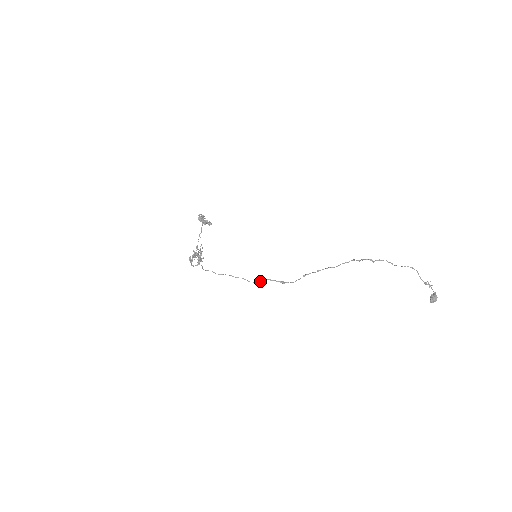
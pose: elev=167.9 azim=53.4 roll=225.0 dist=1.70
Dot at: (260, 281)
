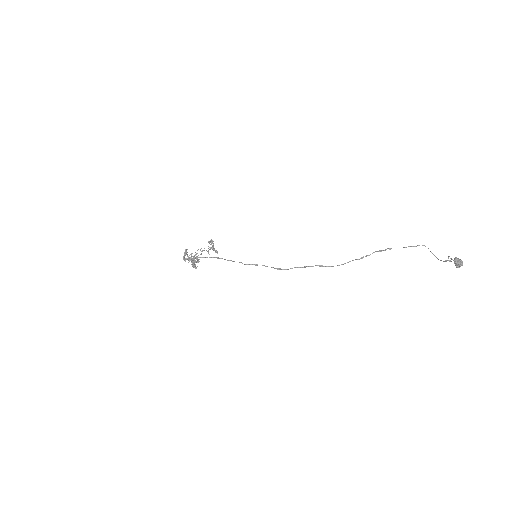
Dot at: occluded
